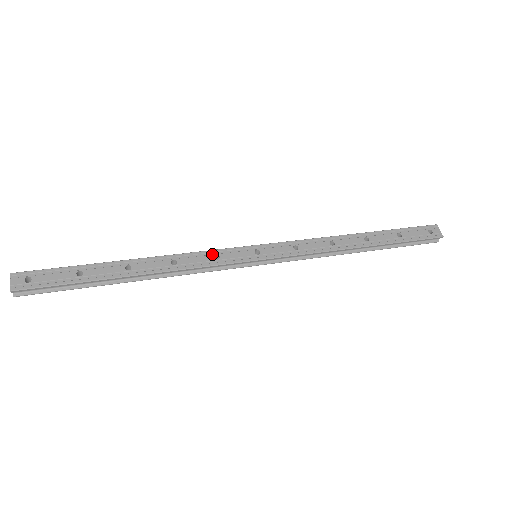
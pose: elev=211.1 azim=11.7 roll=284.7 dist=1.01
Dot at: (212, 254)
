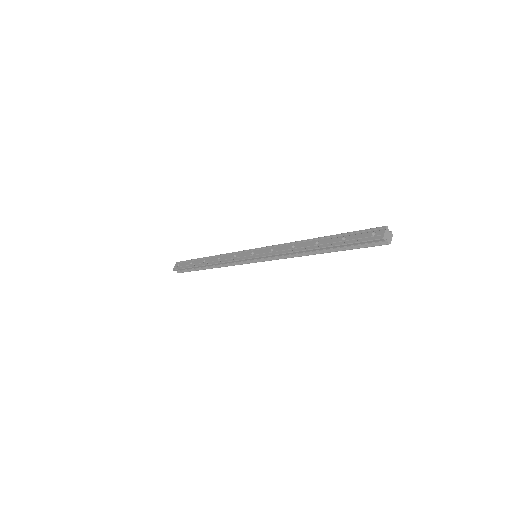
Dot at: (235, 254)
